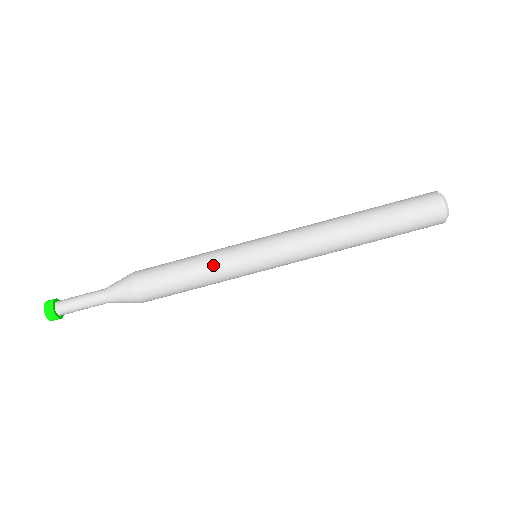
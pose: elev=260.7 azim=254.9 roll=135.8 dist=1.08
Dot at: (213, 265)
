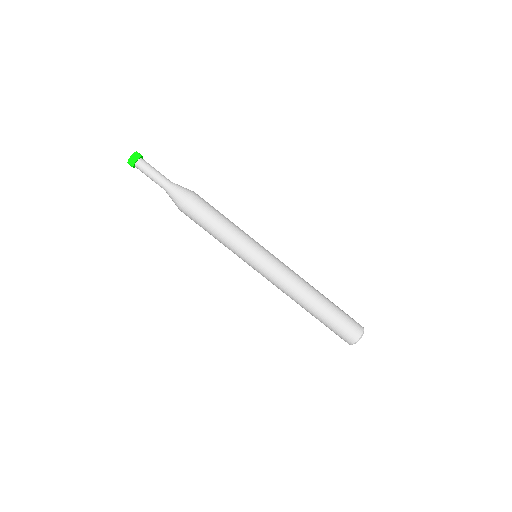
Dot at: (228, 243)
